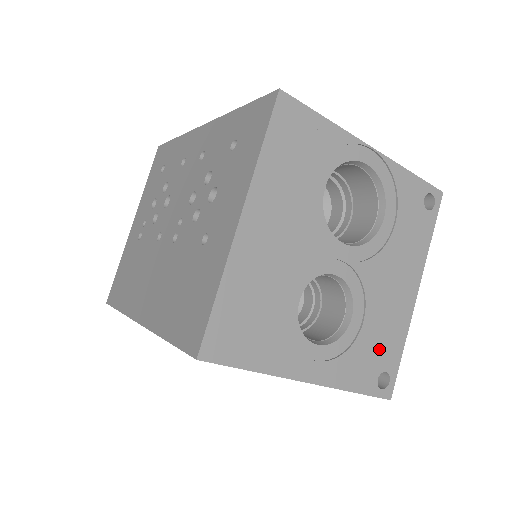
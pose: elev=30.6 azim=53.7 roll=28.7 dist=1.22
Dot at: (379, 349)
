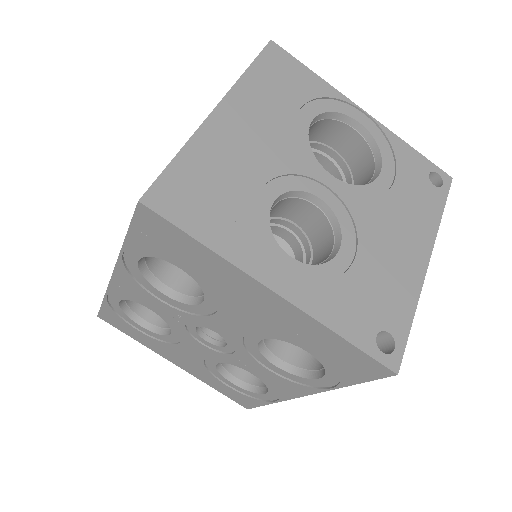
Dot at: (377, 300)
